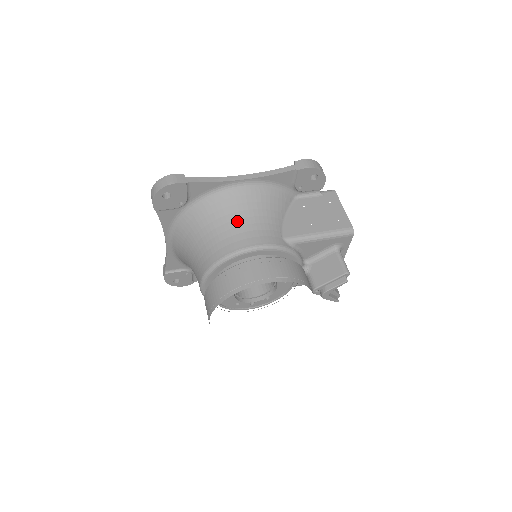
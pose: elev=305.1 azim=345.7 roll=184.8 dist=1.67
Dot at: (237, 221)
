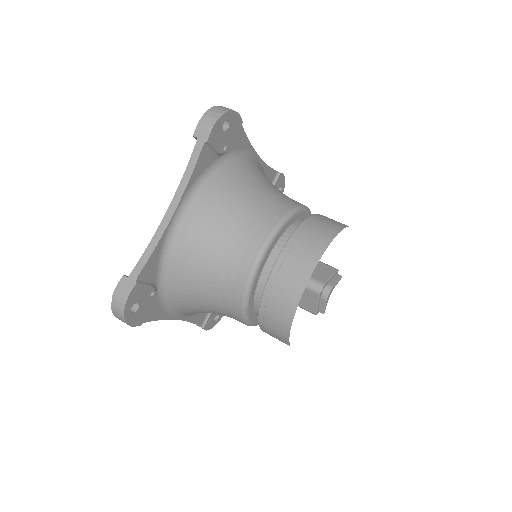
Dot at: (274, 187)
